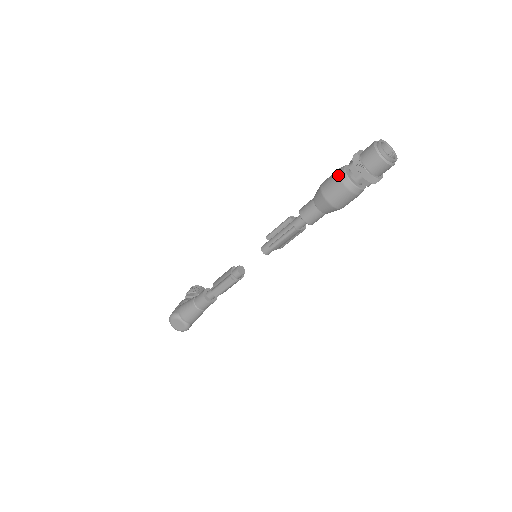
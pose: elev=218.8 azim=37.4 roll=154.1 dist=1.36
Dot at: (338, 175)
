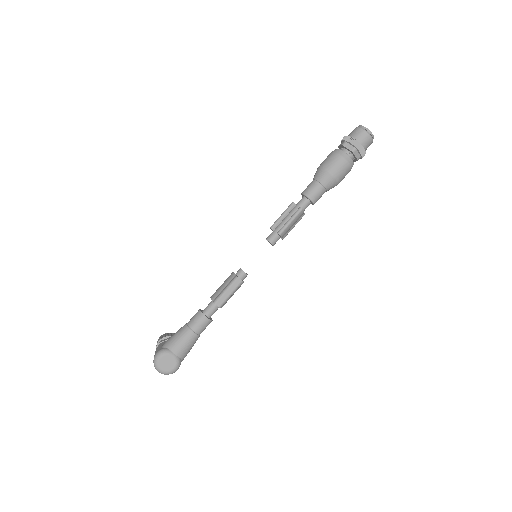
Dot at: (335, 153)
